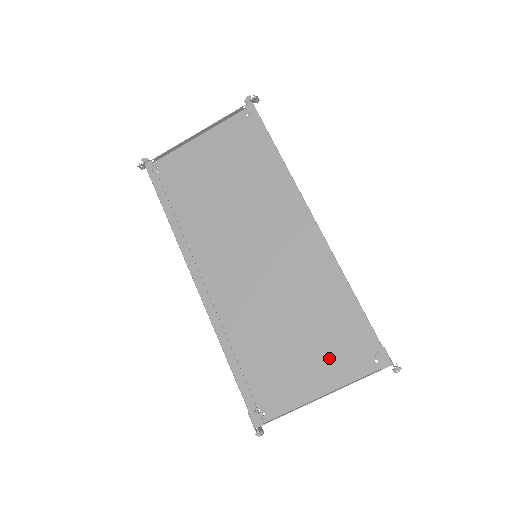
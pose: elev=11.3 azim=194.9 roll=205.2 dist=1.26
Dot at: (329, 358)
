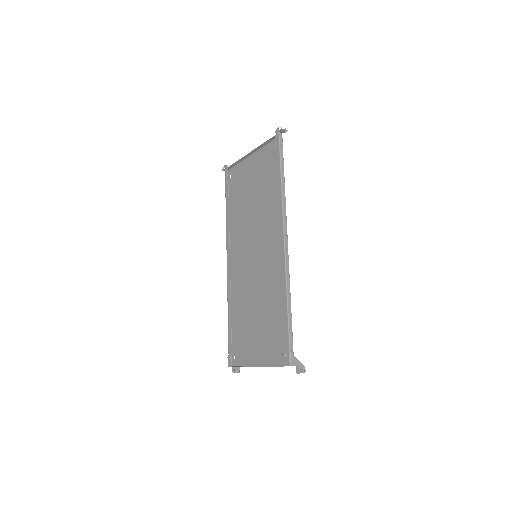
Dot at: (269, 344)
